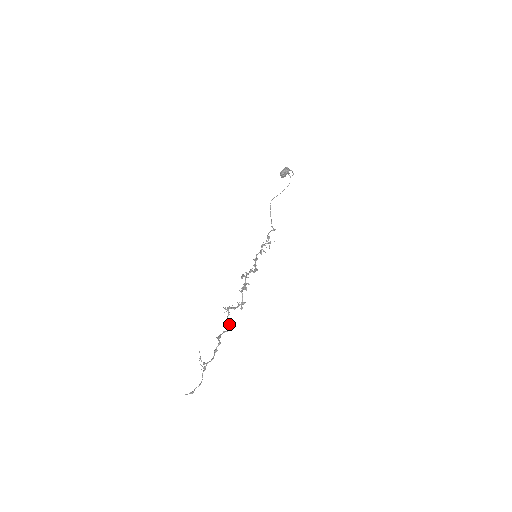
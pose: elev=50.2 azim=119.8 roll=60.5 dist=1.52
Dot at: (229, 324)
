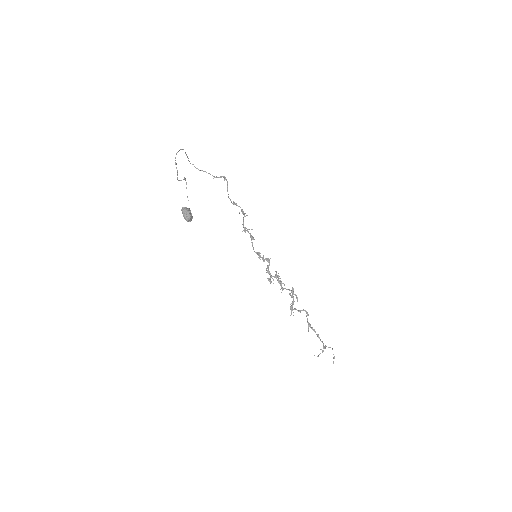
Dot at: occluded
